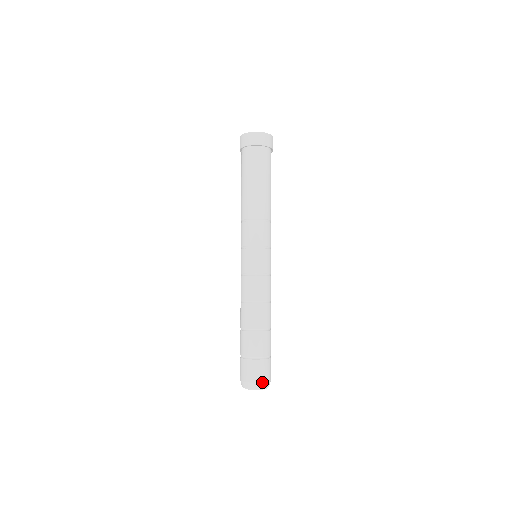
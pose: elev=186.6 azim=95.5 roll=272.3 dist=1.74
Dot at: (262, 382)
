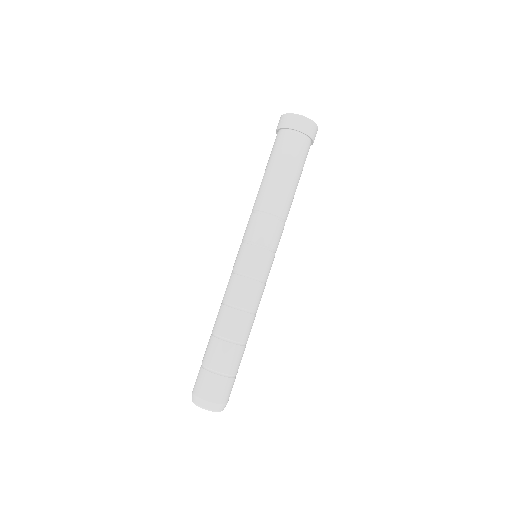
Dot at: (223, 404)
